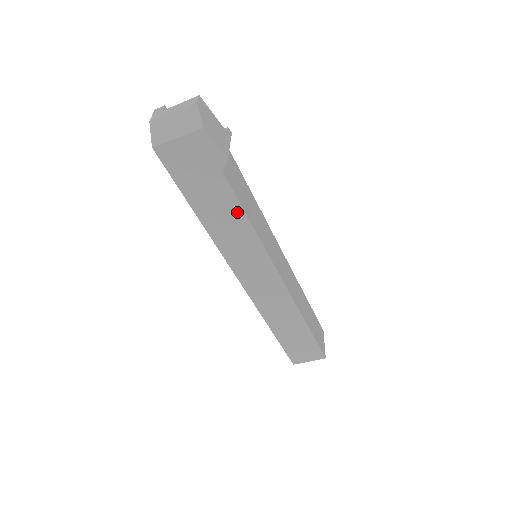
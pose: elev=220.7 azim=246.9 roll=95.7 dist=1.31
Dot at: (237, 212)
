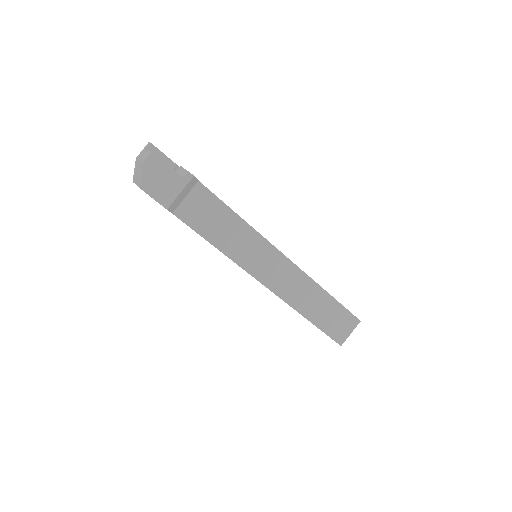
Dot at: (202, 236)
